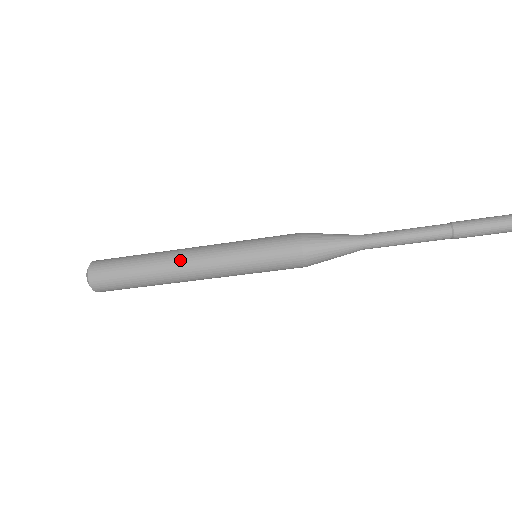
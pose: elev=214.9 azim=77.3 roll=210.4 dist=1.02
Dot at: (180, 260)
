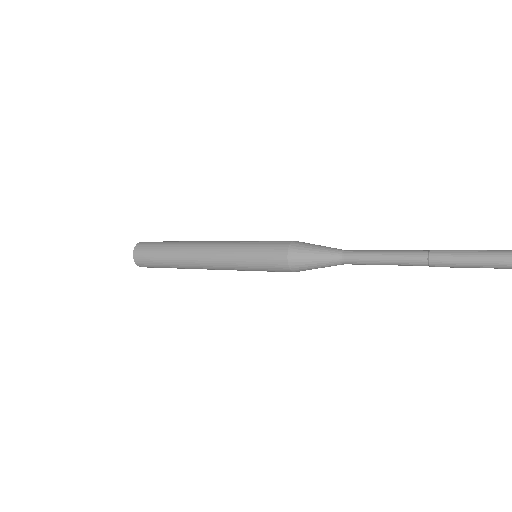
Dot at: (195, 254)
